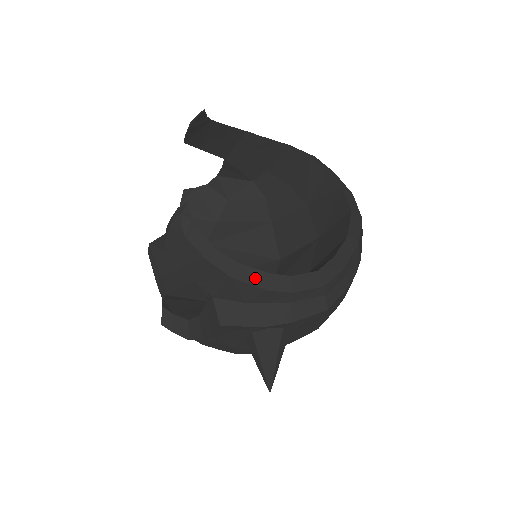
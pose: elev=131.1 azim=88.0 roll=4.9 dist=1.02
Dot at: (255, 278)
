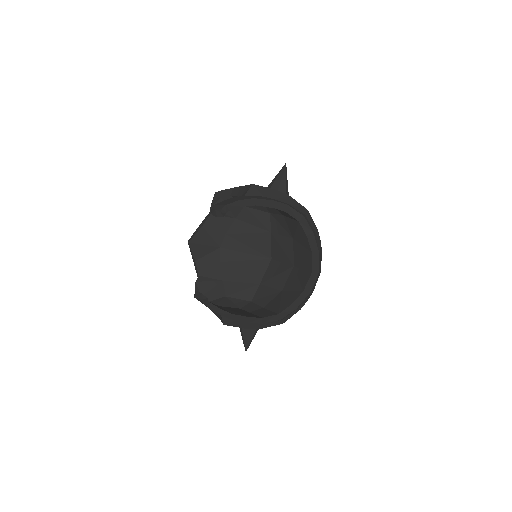
Dot at: (242, 319)
